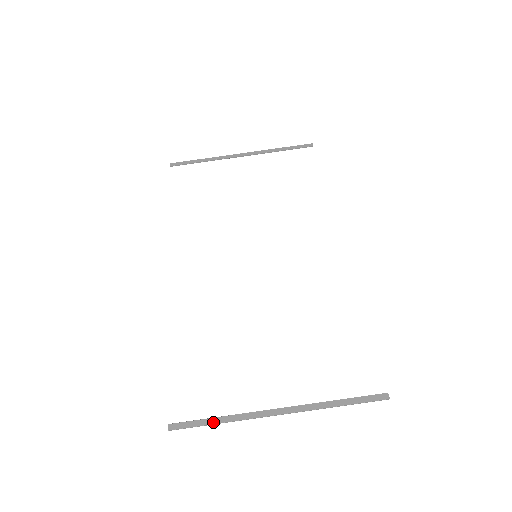
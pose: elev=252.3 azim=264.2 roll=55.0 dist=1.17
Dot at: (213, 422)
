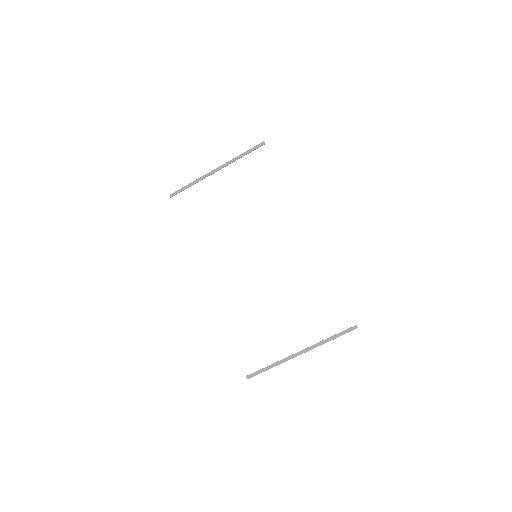
Dot at: (268, 368)
